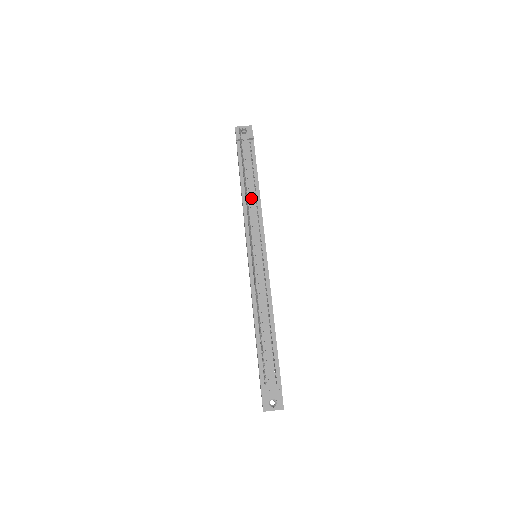
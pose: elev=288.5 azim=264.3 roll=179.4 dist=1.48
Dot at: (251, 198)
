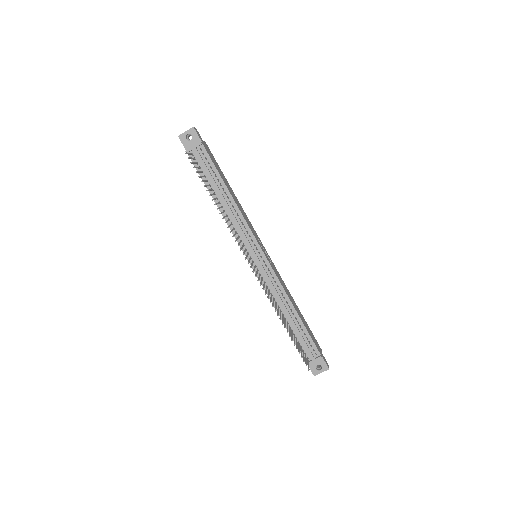
Dot at: (228, 209)
